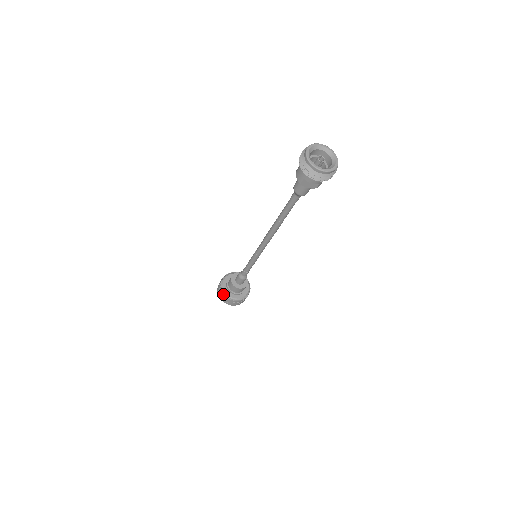
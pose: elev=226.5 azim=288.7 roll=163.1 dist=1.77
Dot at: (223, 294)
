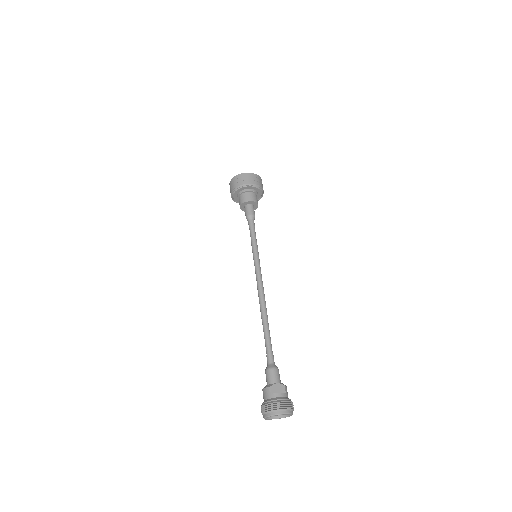
Dot at: (233, 199)
